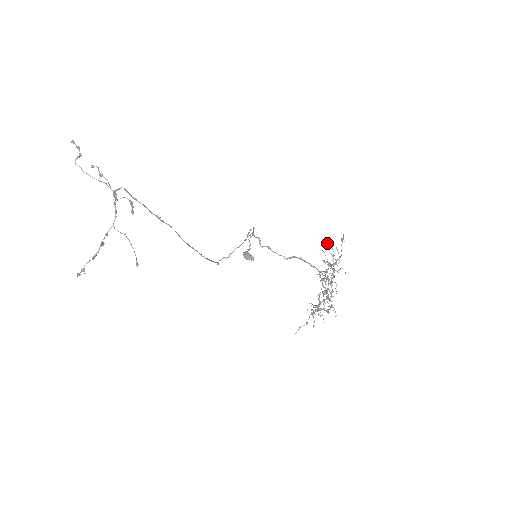
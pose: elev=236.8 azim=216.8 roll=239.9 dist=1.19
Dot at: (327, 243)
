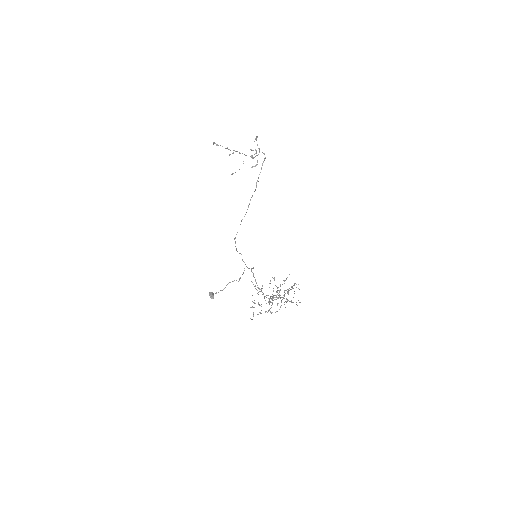
Dot at: occluded
